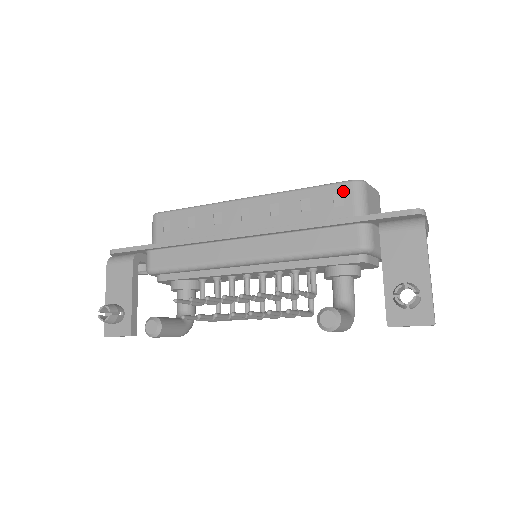
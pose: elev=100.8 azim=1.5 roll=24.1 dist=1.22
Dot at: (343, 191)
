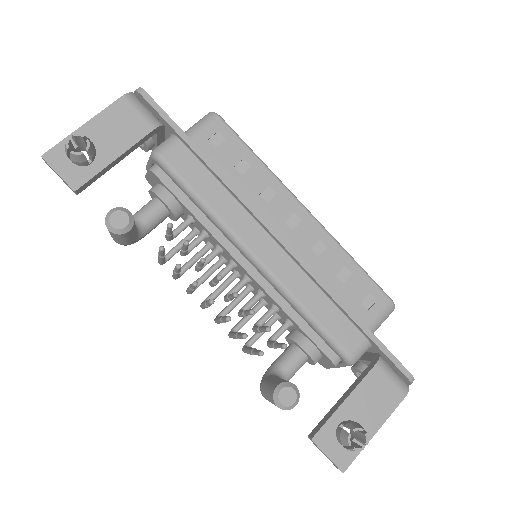
Dot at: (379, 299)
